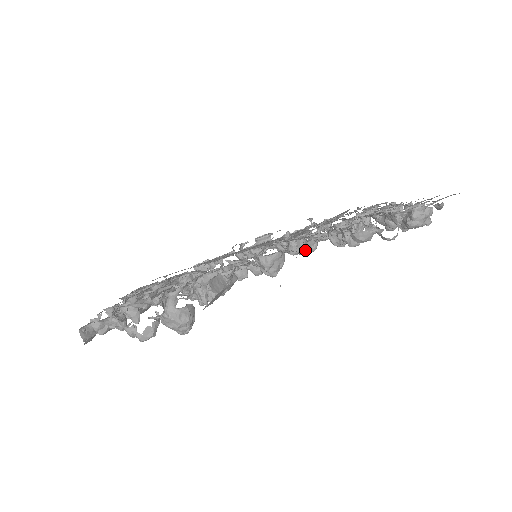
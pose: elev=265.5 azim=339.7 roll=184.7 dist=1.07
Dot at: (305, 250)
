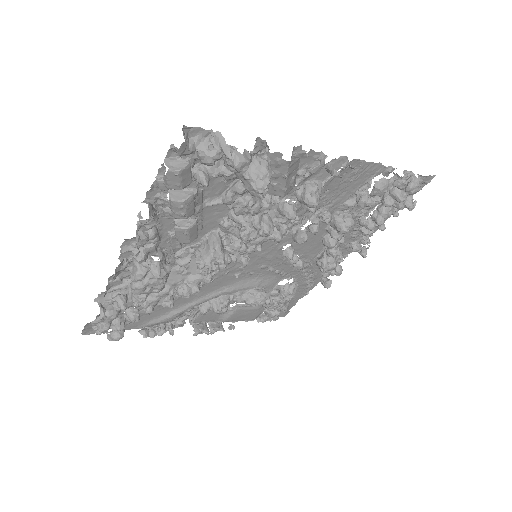
Dot at: (318, 226)
